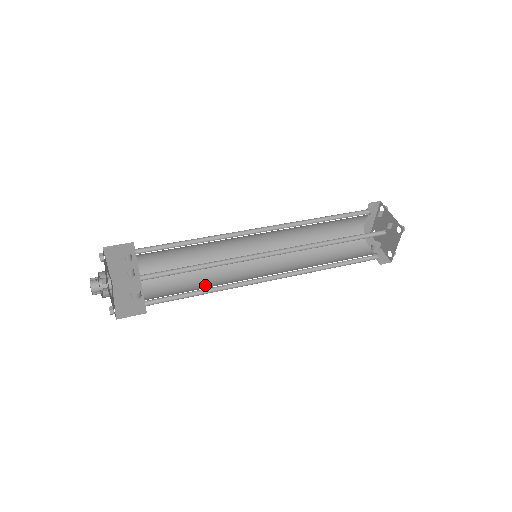
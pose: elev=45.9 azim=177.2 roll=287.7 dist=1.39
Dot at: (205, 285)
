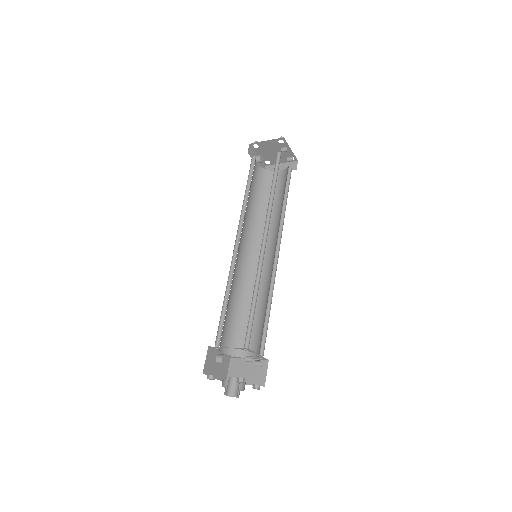
Dot at: (236, 302)
